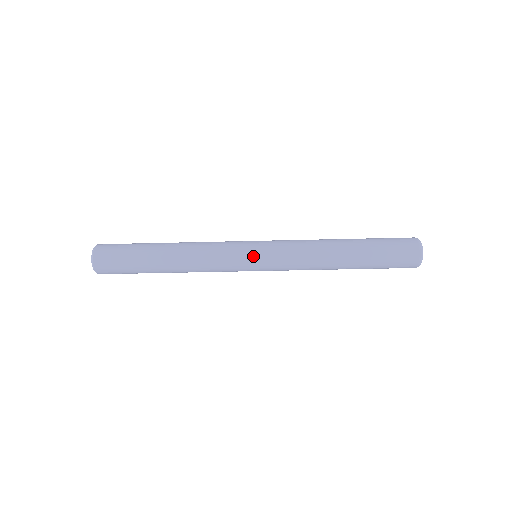
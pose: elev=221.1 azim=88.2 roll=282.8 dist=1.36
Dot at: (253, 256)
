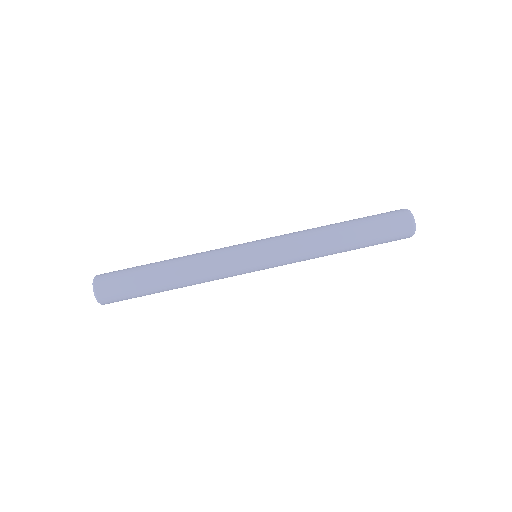
Dot at: (254, 255)
